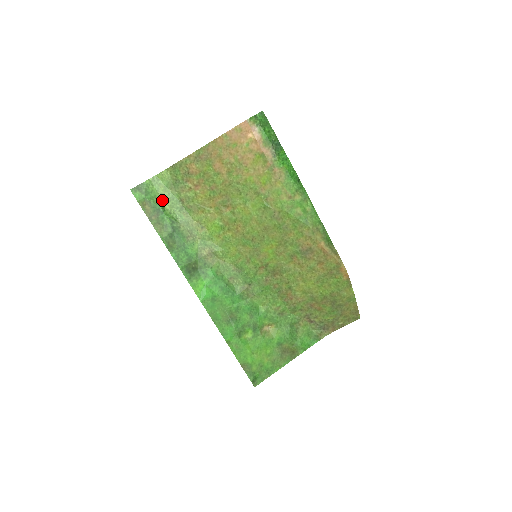
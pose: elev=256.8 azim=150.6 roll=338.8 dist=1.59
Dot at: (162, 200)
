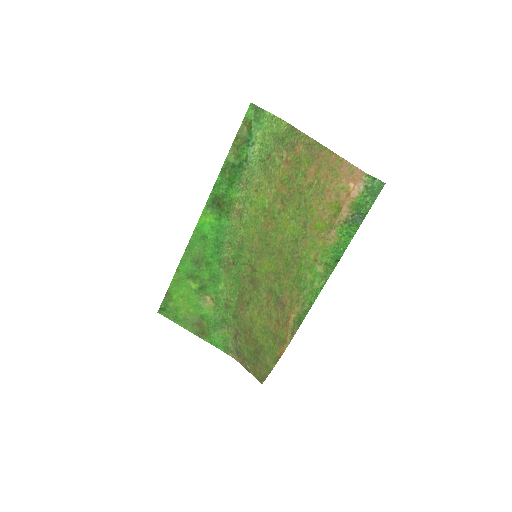
Dot at: (260, 138)
